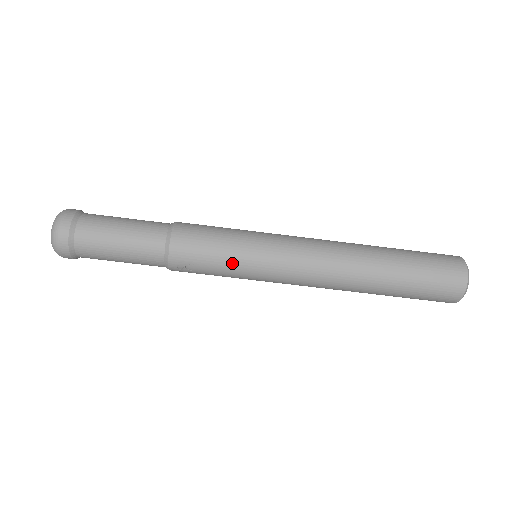
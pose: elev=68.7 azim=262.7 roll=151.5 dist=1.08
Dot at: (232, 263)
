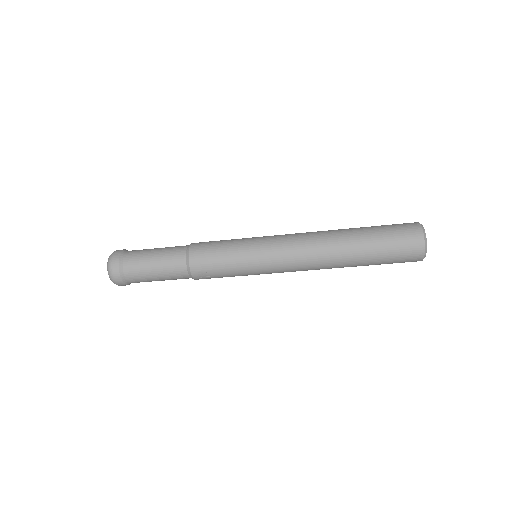
Dot at: (236, 265)
